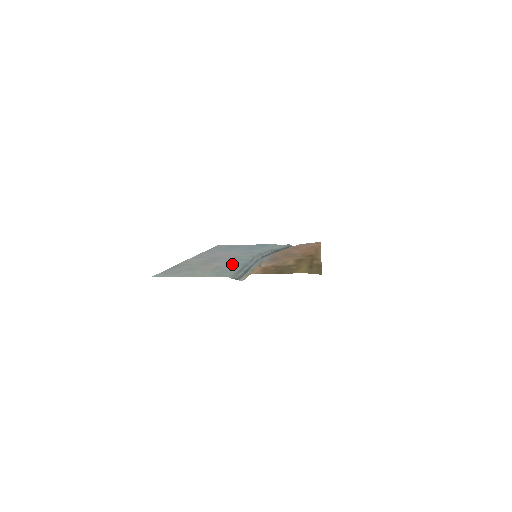
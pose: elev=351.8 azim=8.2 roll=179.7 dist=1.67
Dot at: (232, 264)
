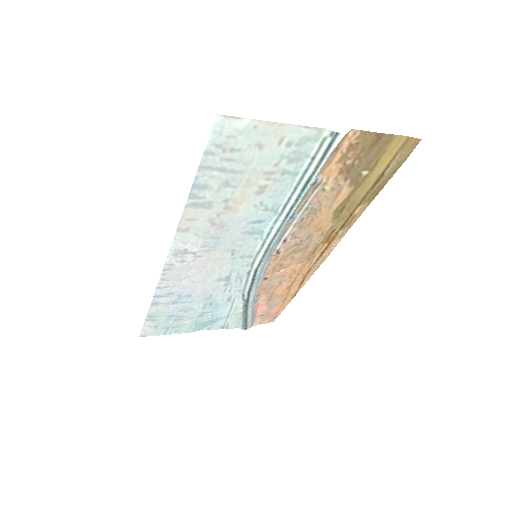
Dot at: (265, 208)
